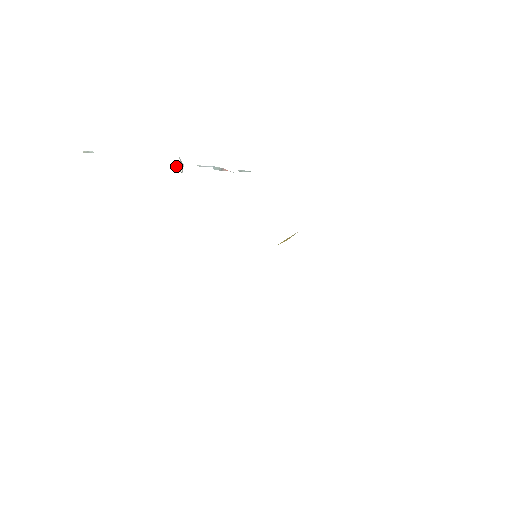
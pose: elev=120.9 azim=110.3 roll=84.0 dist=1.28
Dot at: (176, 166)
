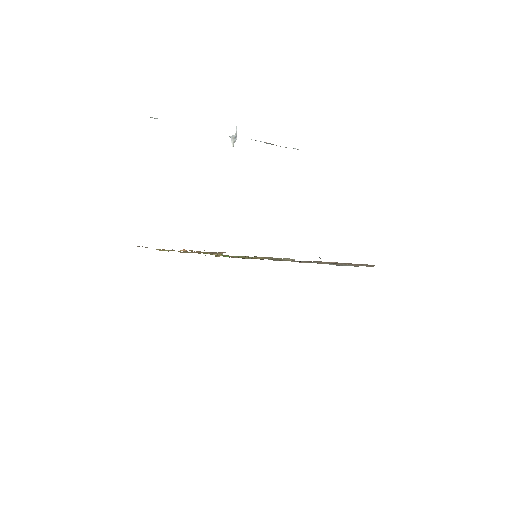
Dot at: (230, 137)
